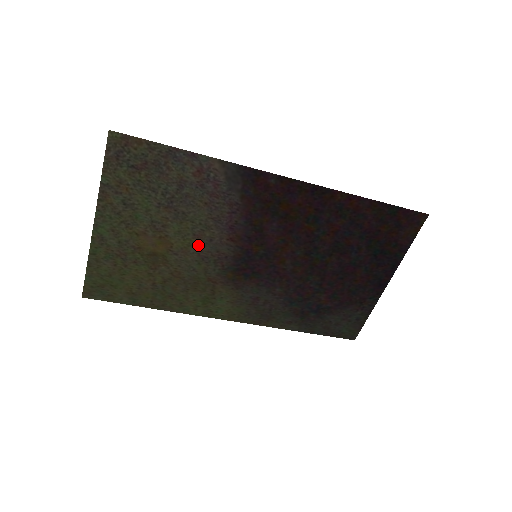
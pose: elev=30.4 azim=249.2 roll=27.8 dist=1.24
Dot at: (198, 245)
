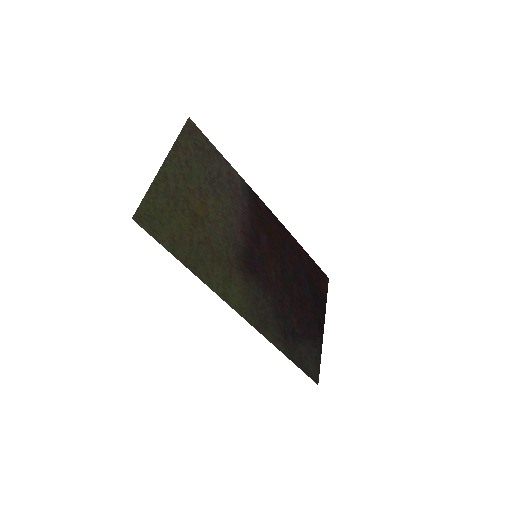
Dot at: (224, 224)
